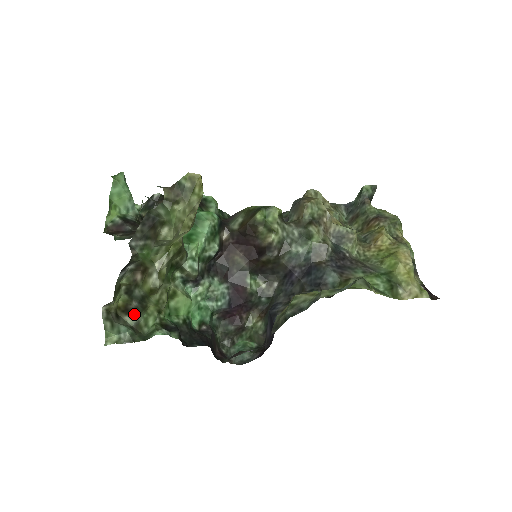
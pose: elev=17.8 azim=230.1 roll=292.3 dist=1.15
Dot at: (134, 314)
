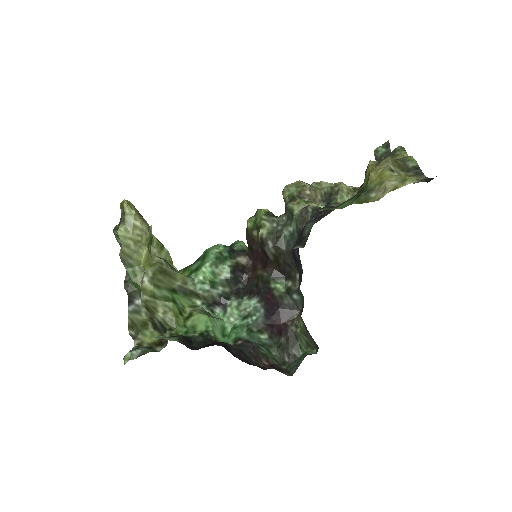
Dot at: (166, 344)
